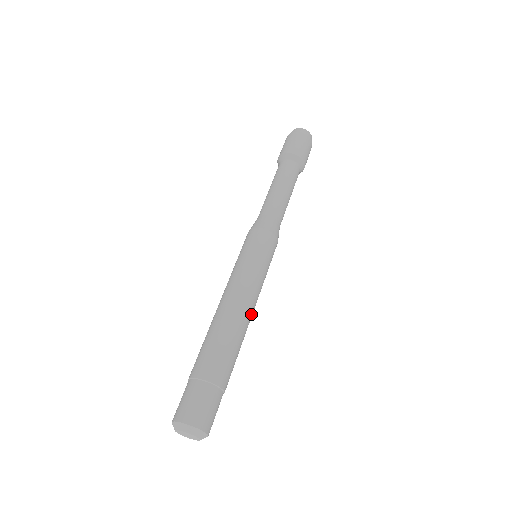
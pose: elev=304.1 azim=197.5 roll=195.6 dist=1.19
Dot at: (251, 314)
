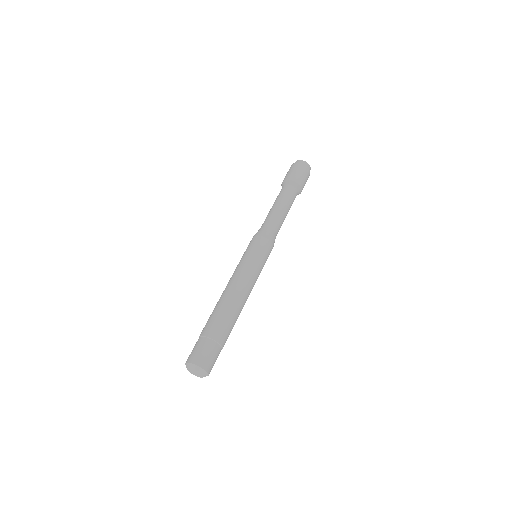
Dot at: (245, 294)
